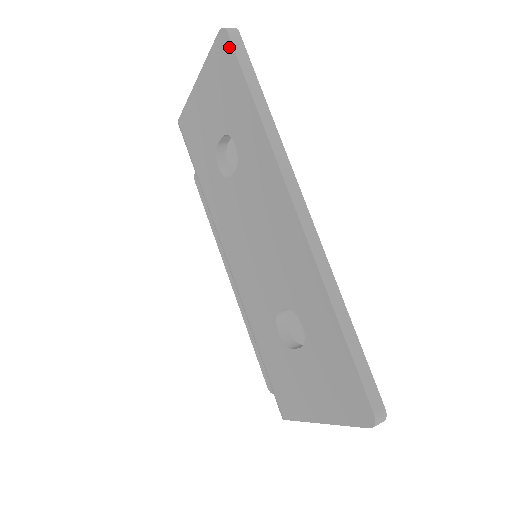
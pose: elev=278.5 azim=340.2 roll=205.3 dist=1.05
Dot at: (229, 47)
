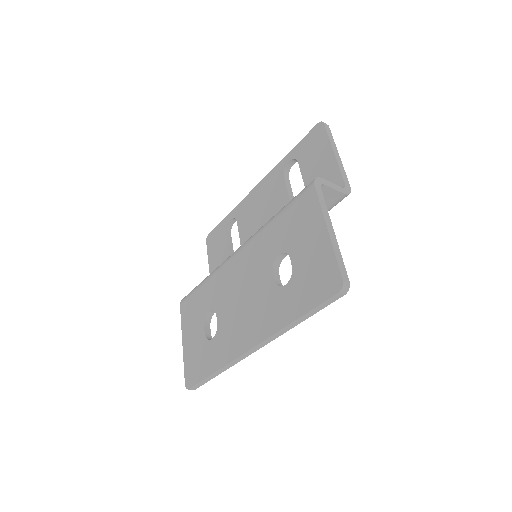
Dot at: (331, 293)
